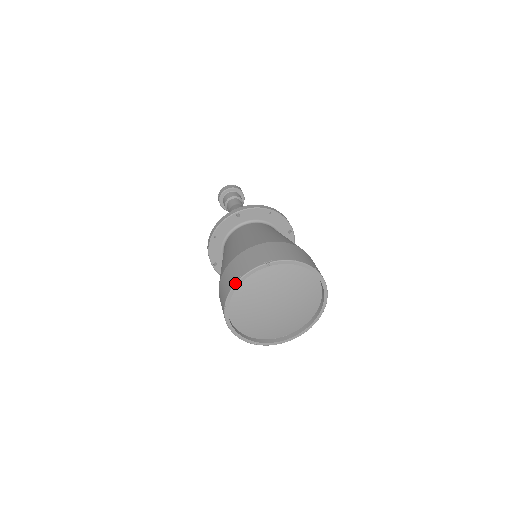
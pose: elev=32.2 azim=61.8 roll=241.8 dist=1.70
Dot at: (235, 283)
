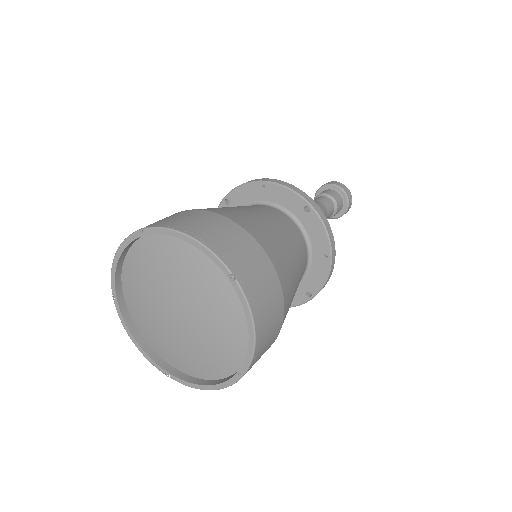
Dot at: (183, 232)
